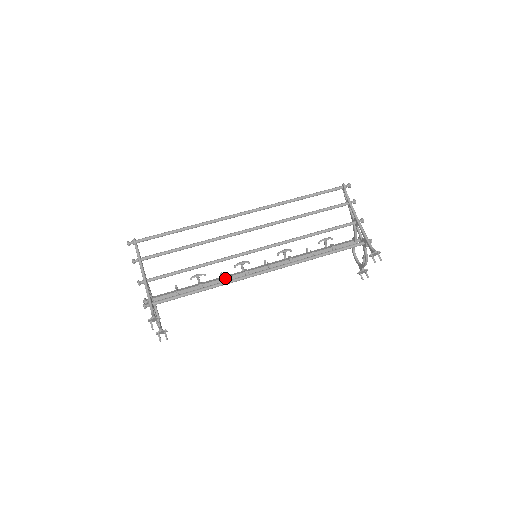
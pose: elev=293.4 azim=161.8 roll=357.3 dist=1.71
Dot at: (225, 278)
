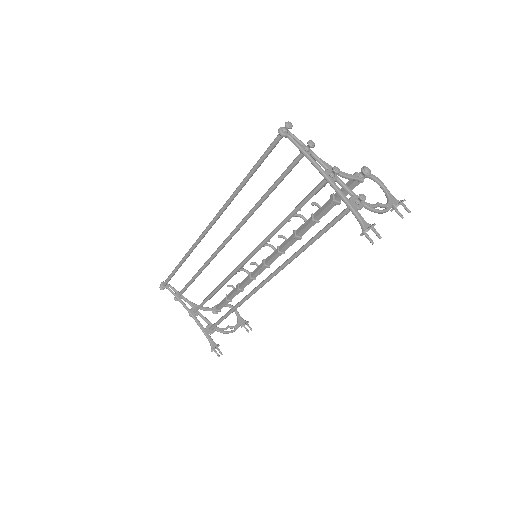
Dot at: (251, 277)
